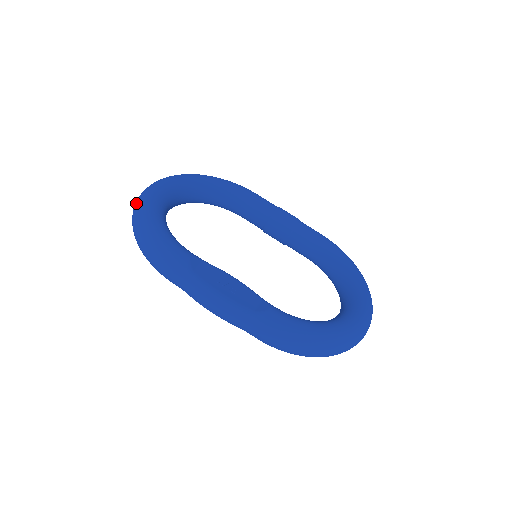
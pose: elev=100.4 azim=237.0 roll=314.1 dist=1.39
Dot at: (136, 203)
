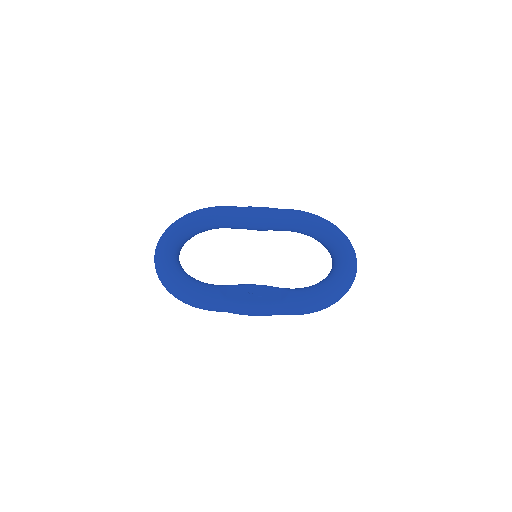
Dot at: (157, 271)
